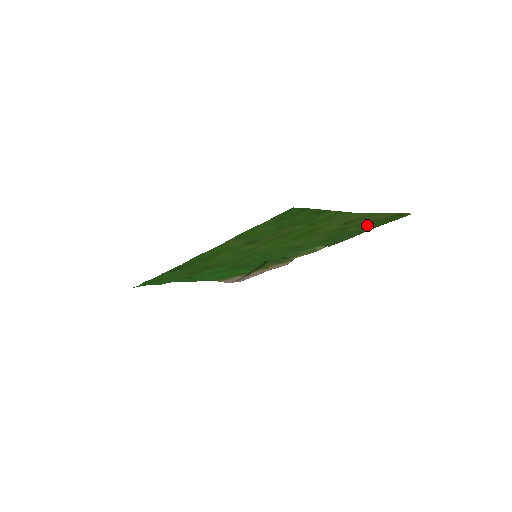
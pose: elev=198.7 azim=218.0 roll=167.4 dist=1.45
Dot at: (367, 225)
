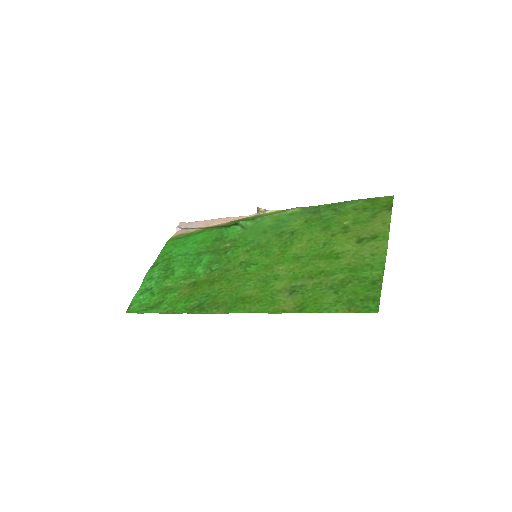
Dot at: (358, 214)
